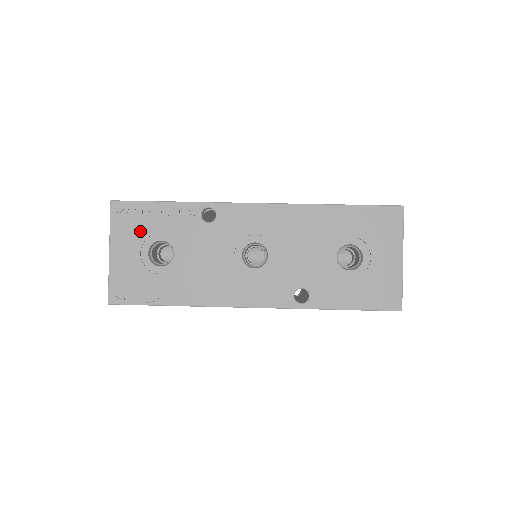
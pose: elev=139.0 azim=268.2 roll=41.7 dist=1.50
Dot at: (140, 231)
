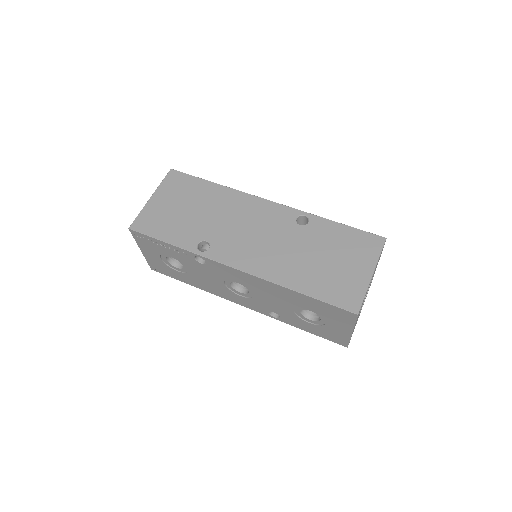
Dot at: (156, 249)
